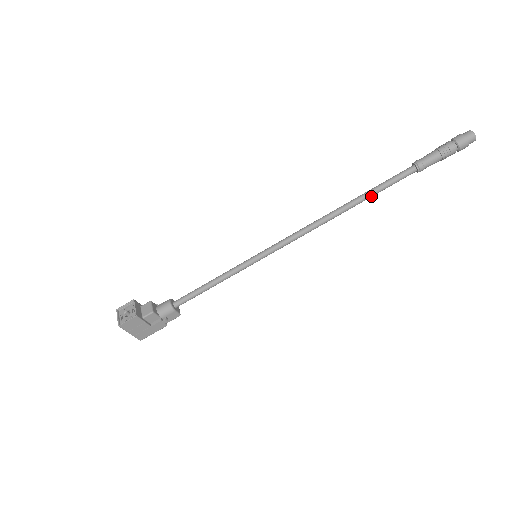
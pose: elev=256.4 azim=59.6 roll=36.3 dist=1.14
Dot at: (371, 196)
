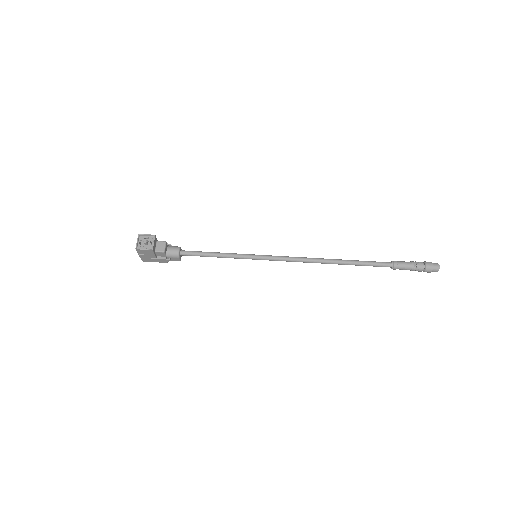
Dot at: occluded
